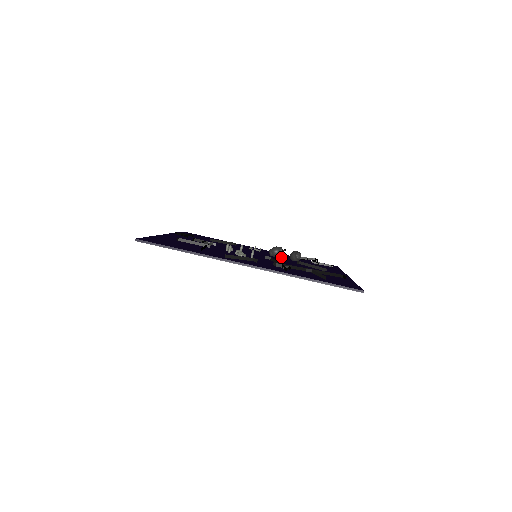
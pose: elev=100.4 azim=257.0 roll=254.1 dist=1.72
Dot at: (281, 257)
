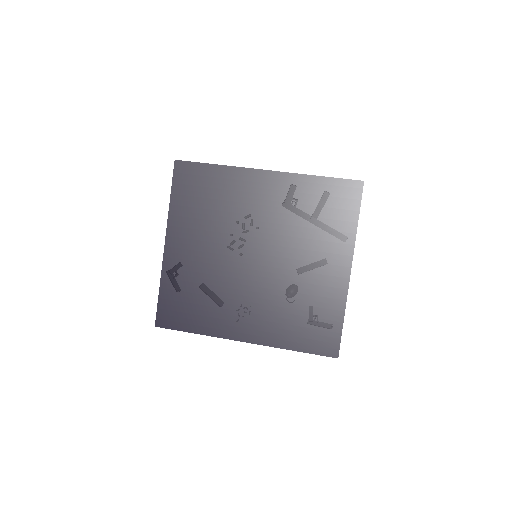
Dot at: (276, 299)
